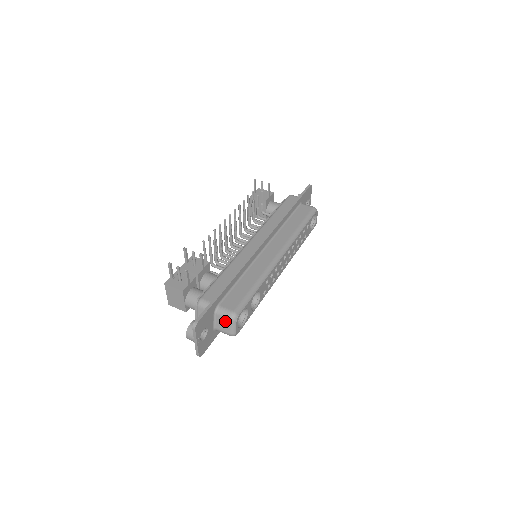
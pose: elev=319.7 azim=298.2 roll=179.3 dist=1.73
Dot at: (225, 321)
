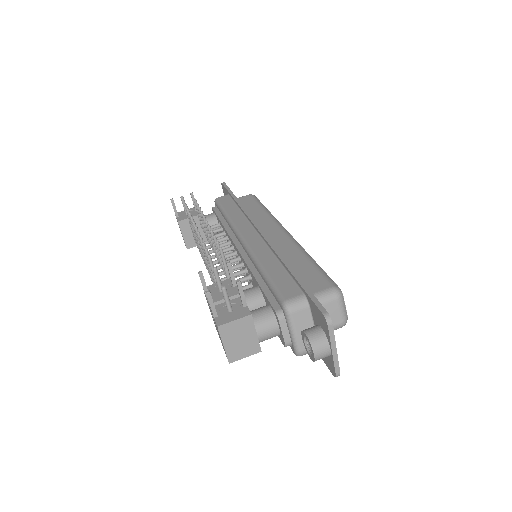
Dot at: (331, 307)
